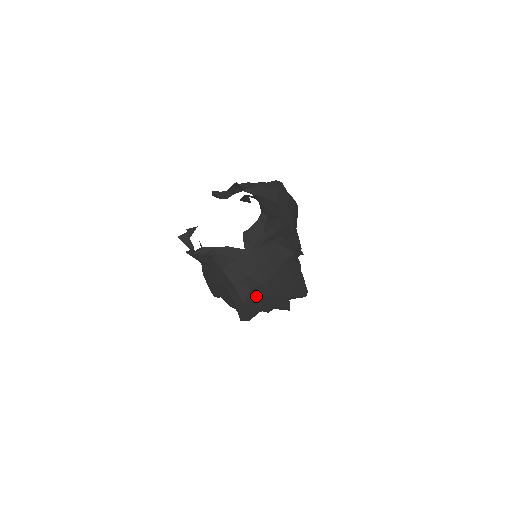
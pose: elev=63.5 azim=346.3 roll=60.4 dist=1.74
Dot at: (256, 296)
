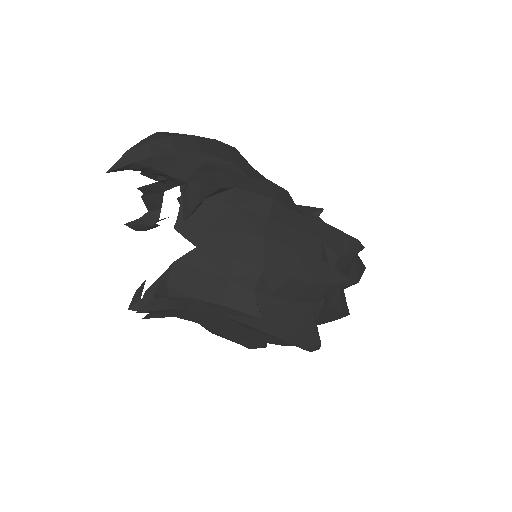
Dot at: (275, 296)
